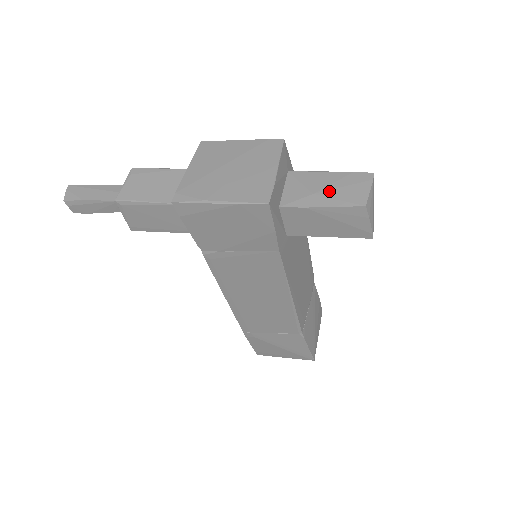
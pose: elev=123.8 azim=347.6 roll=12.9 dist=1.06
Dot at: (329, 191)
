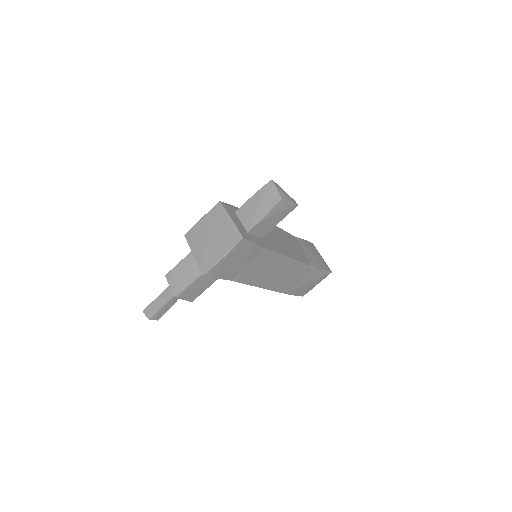
Dot at: (261, 206)
